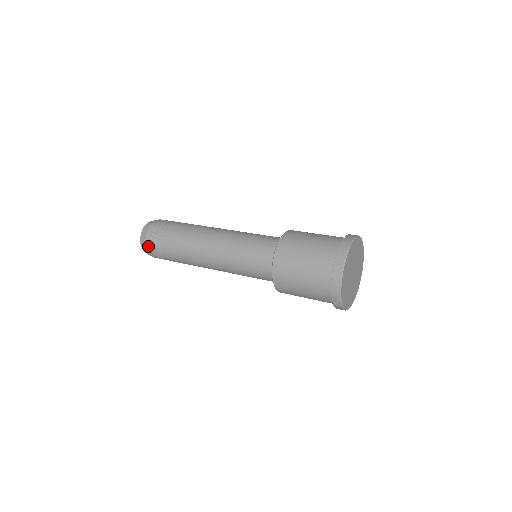
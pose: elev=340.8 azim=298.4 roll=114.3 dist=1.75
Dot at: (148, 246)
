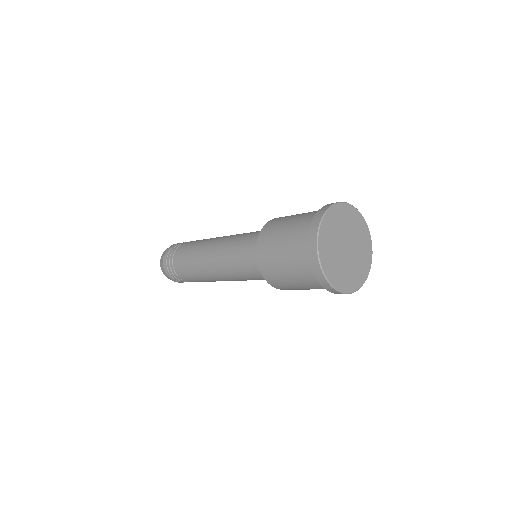
Dot at: (164, 262)
